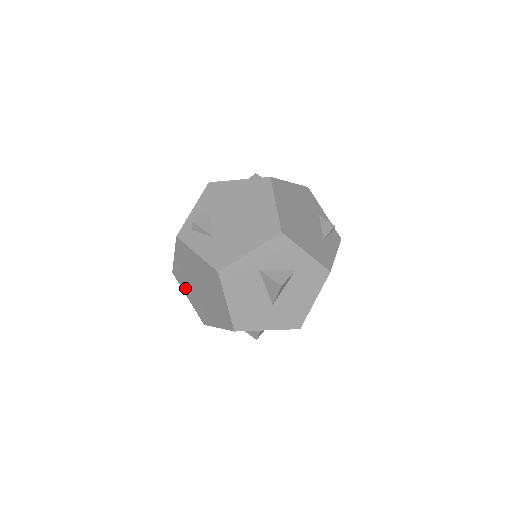
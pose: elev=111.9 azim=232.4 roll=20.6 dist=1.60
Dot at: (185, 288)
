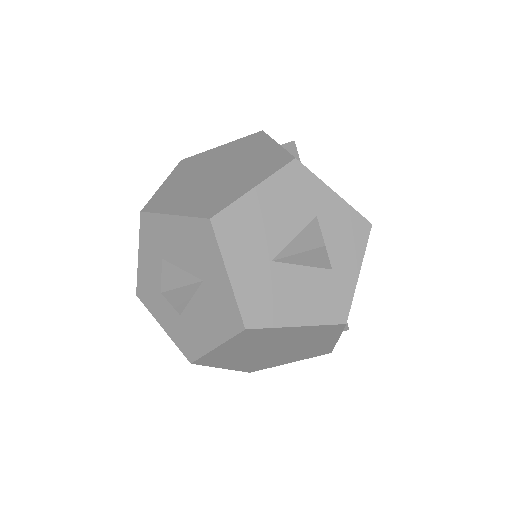
Dot at: (179, 173)
